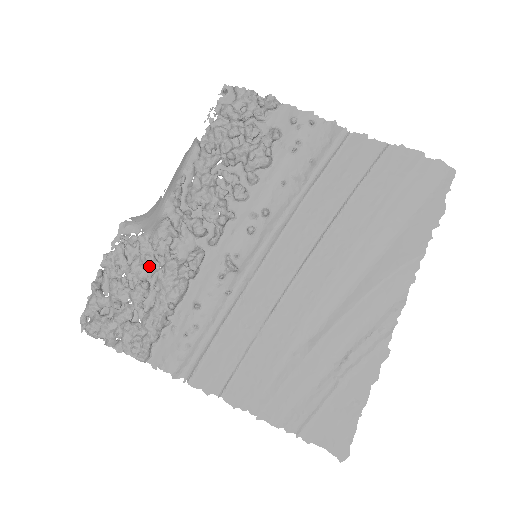
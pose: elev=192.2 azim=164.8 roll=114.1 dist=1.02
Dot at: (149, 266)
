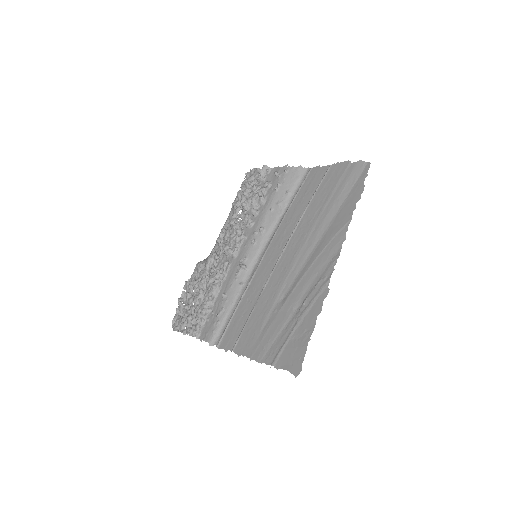
Dot at: (203, 279)
